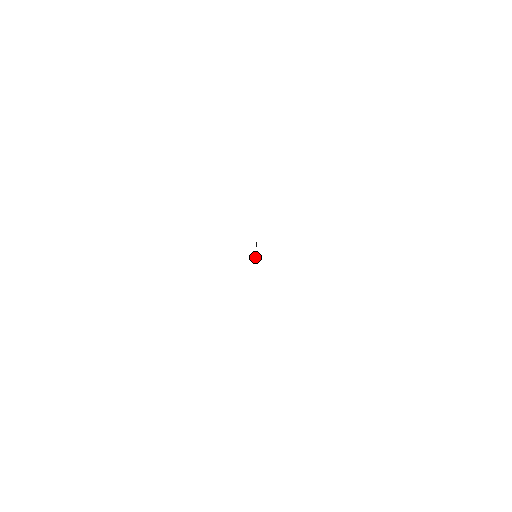
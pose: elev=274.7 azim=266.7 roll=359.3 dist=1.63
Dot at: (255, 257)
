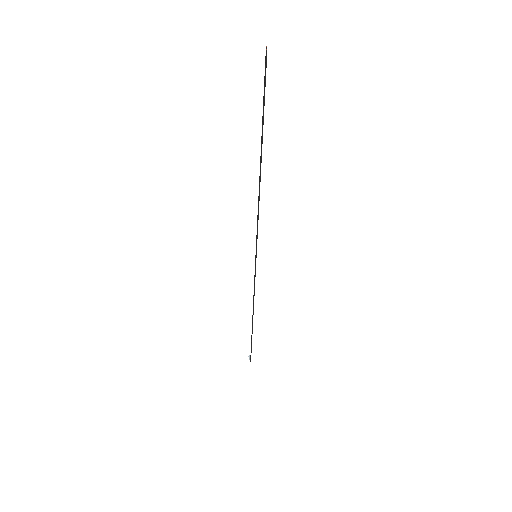
Dot at: occluded
